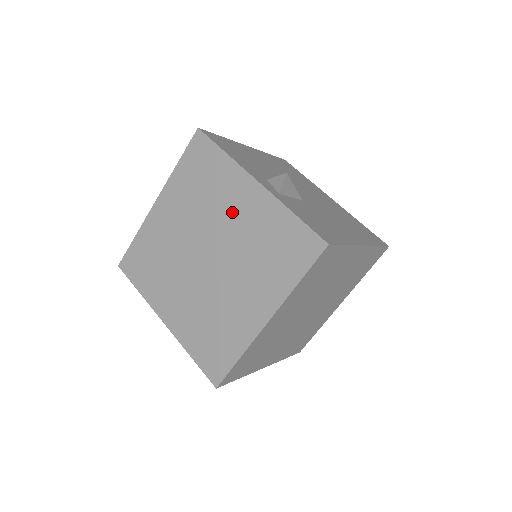
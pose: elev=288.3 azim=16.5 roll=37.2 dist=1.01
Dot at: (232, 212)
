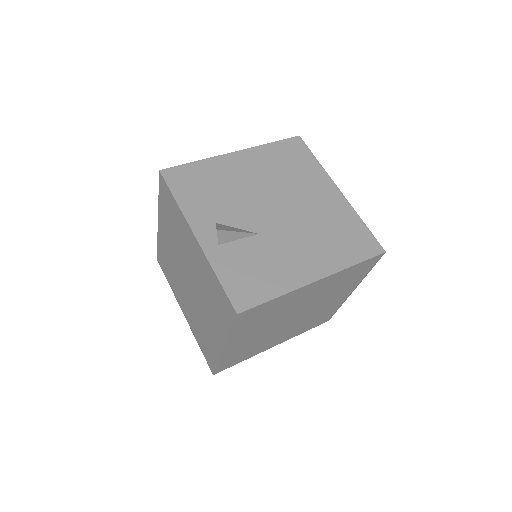
Dot at: (190, 254)
